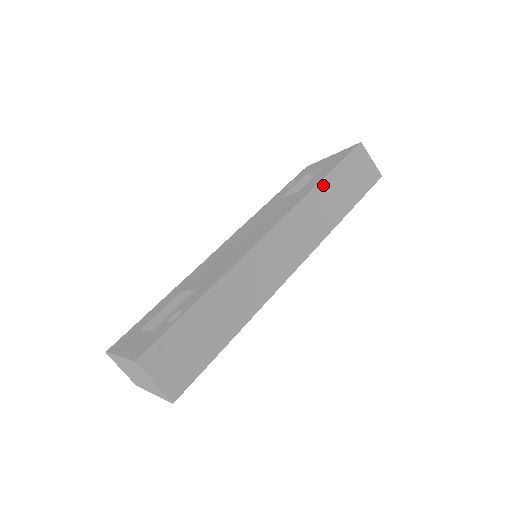
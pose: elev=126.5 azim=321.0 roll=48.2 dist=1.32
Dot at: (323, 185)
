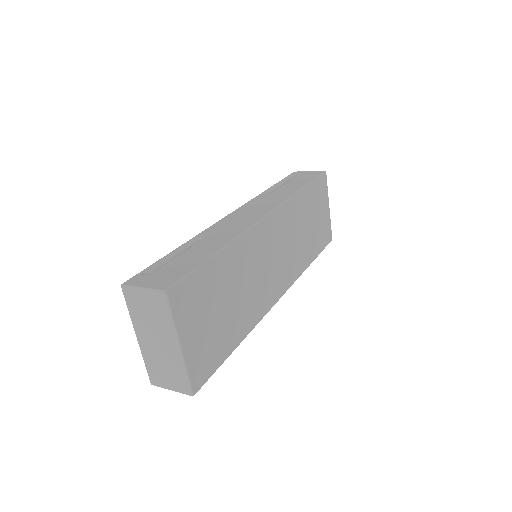
Dot at: (271, 190)
